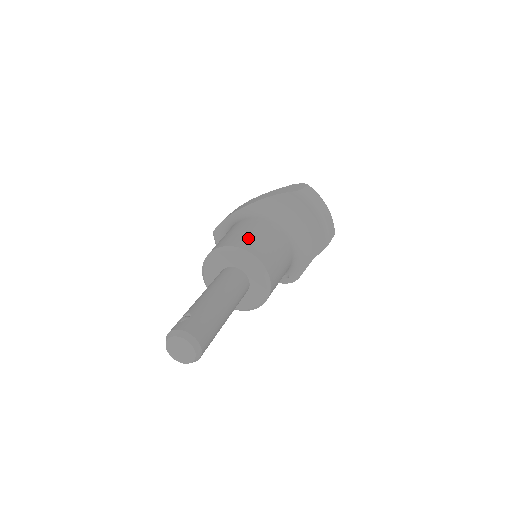
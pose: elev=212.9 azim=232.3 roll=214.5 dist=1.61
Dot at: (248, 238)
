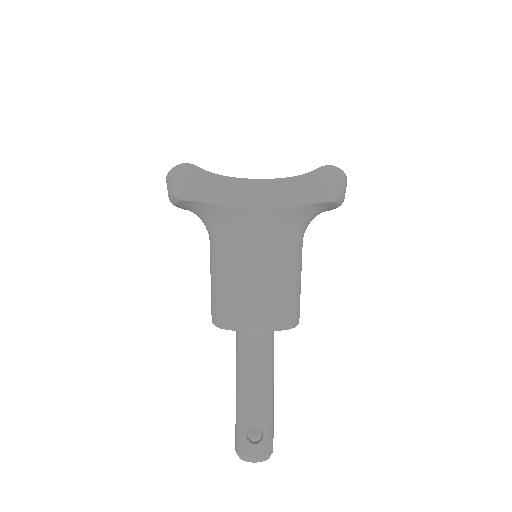
Dot at: (288, 301)
